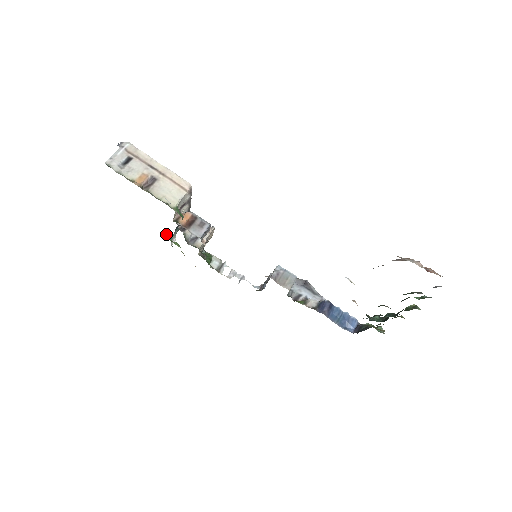
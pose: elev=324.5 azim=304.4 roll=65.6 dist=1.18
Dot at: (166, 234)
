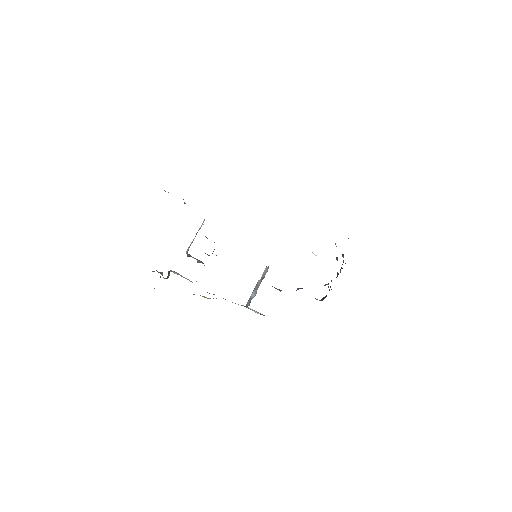
Dot at: occluded
